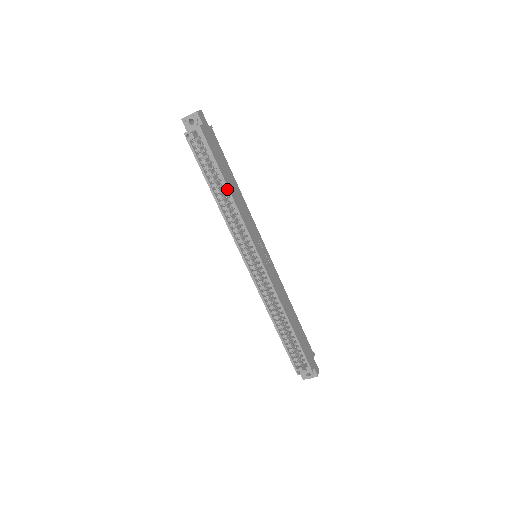
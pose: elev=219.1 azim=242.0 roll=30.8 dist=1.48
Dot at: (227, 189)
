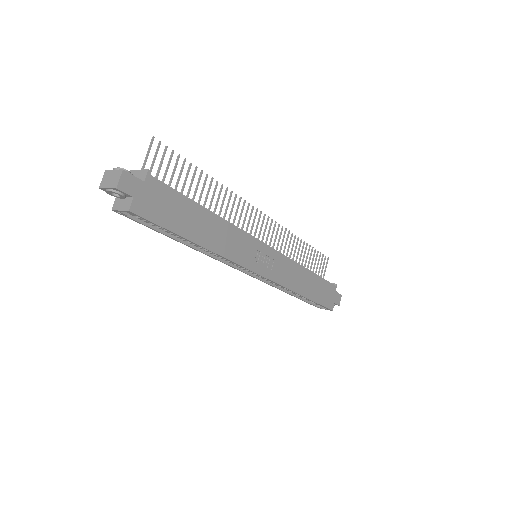
Dot at: (198, 245)
